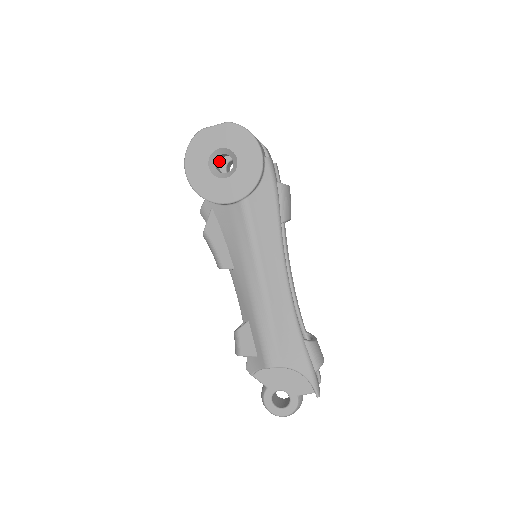
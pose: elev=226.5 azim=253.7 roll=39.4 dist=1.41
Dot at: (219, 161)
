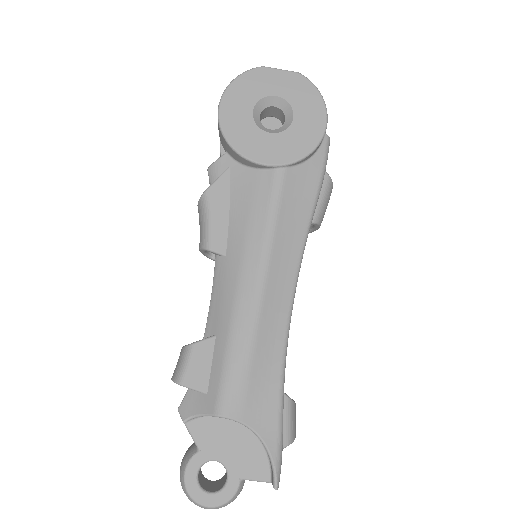
Dot at: (262, 118)
